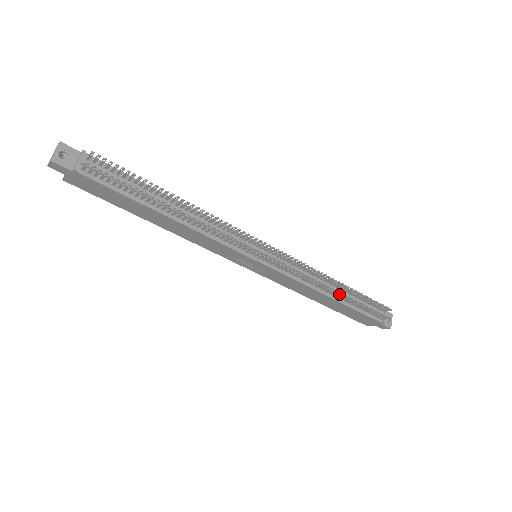
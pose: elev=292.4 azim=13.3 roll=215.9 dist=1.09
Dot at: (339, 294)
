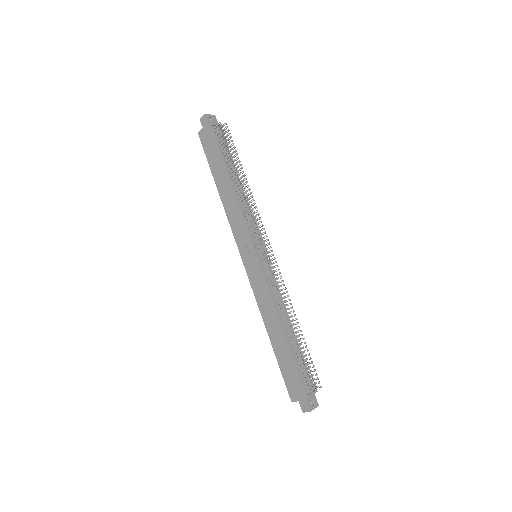
Dot at: (290, 329)
